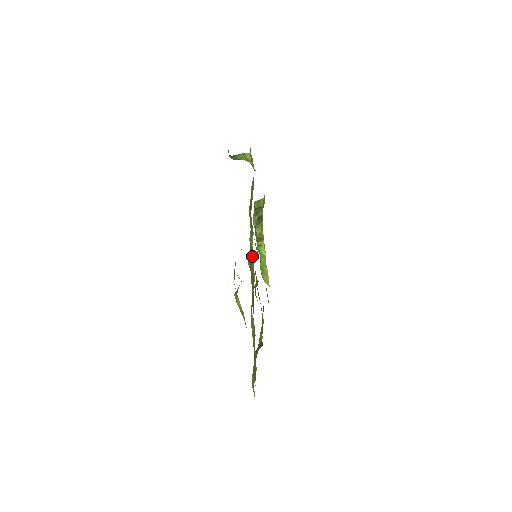
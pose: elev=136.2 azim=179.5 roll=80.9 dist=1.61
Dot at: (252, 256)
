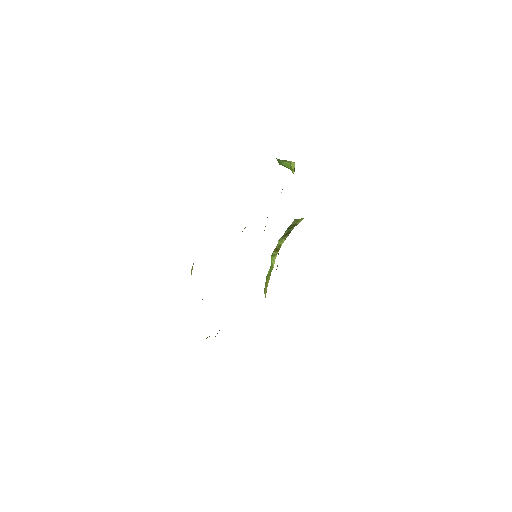
Dot at: occluded
